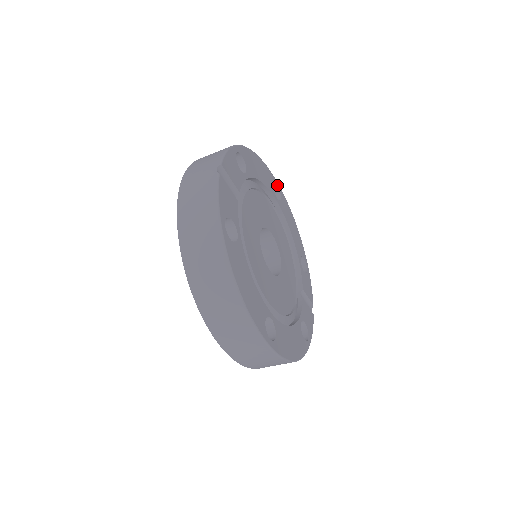
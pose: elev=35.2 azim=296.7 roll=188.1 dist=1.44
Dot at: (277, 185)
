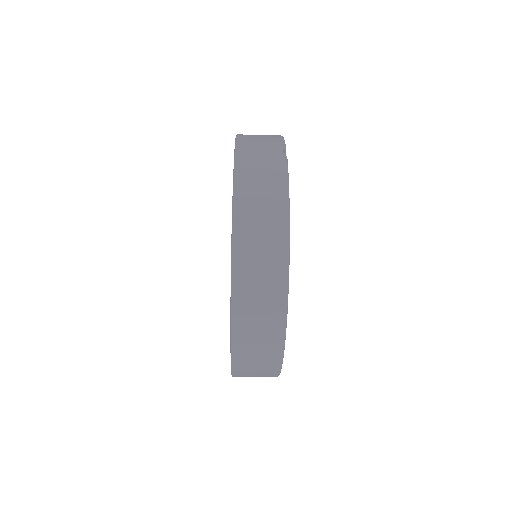
Dot at: occluded
